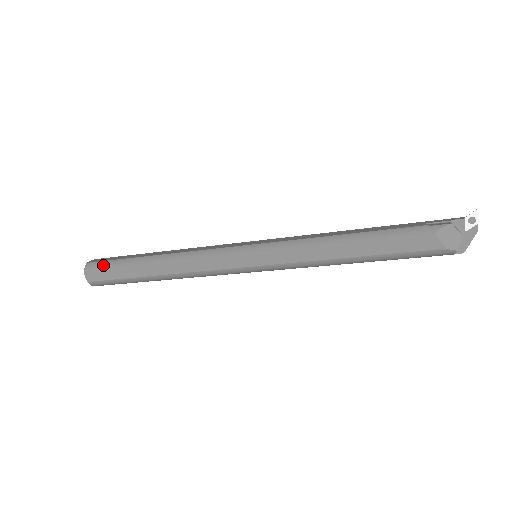
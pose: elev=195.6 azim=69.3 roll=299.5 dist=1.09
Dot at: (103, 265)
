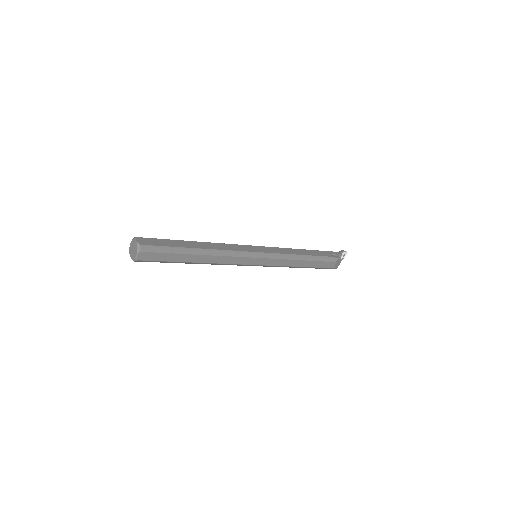
Dot at: (158, 250)
